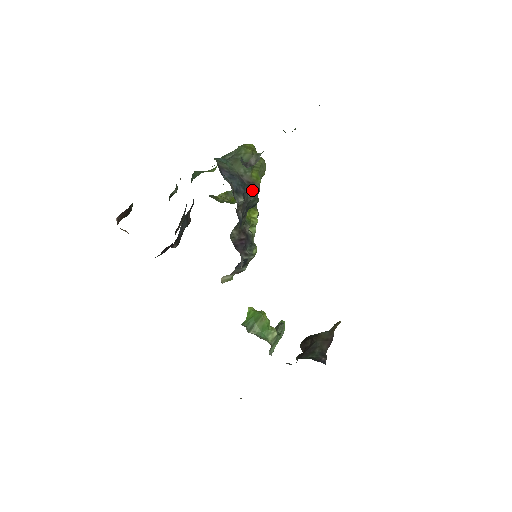
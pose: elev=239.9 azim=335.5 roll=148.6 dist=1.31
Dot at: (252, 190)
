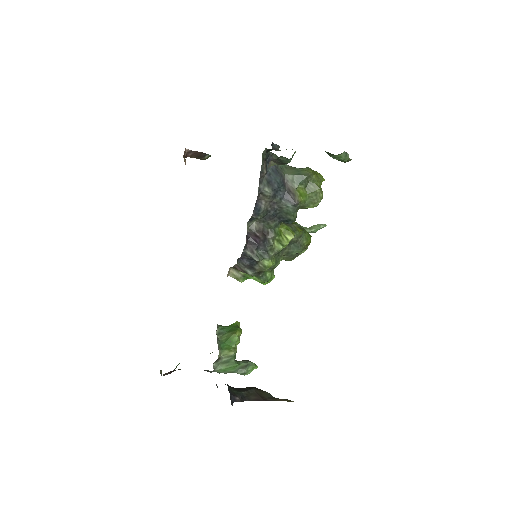
Dot at: (288, 198)
